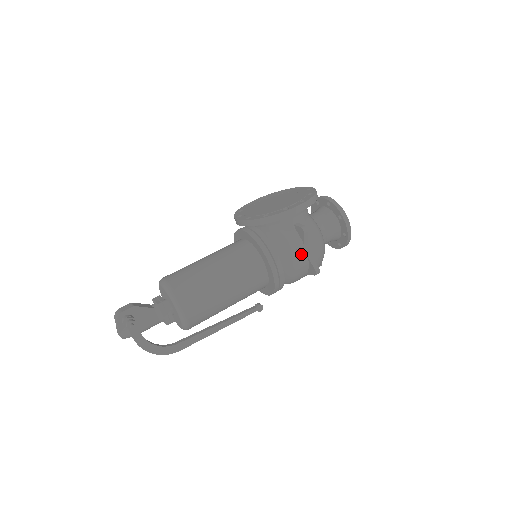
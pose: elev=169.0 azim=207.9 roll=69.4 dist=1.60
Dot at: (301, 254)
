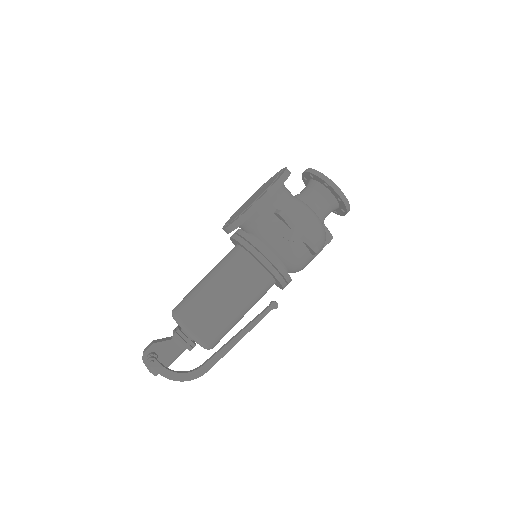
Dot at: (291, 239)
